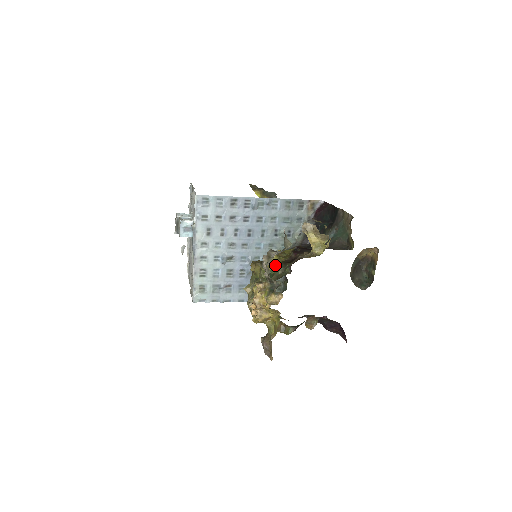
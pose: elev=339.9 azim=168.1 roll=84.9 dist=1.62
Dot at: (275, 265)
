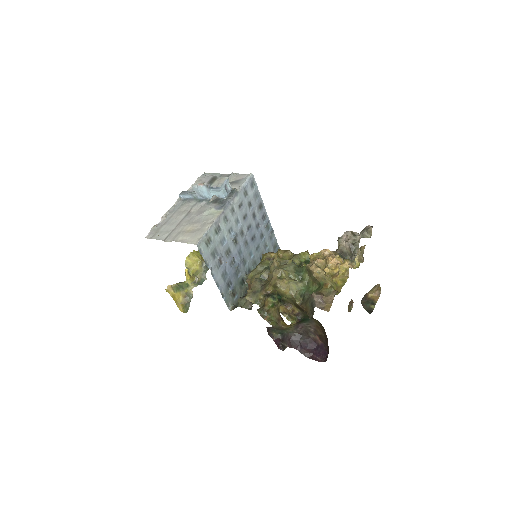
Dot at: occluded
